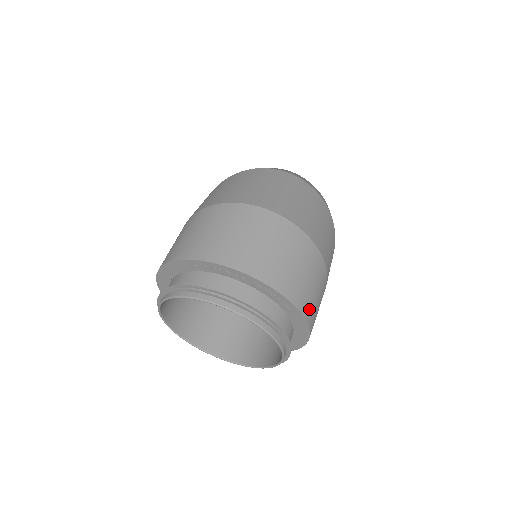
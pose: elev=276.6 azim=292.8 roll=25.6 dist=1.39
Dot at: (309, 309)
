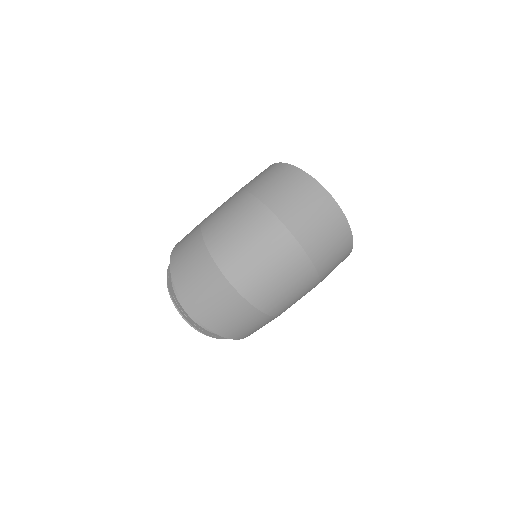
Dot at: (242, 335)
